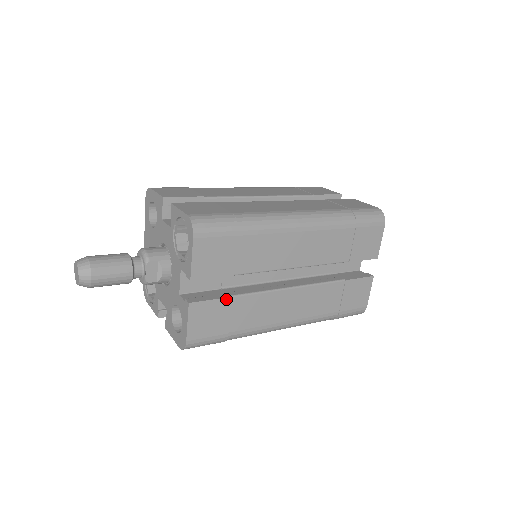
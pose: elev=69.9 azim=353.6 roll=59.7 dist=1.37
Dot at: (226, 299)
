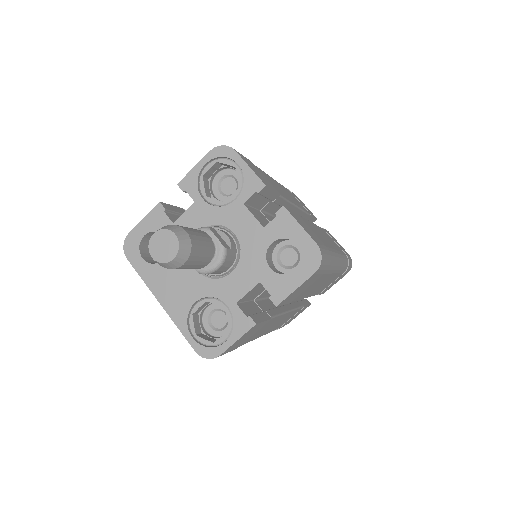
Dot at: (295, 213)
